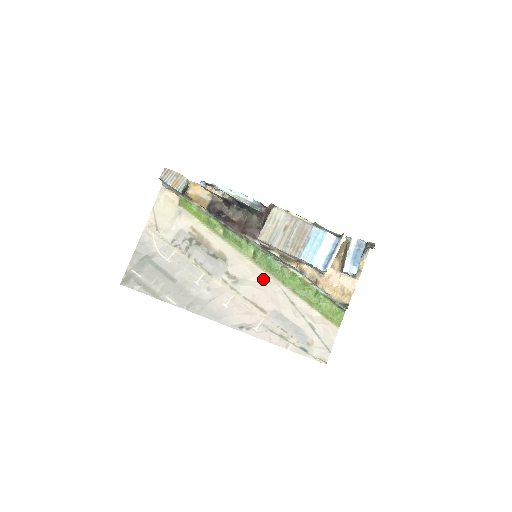
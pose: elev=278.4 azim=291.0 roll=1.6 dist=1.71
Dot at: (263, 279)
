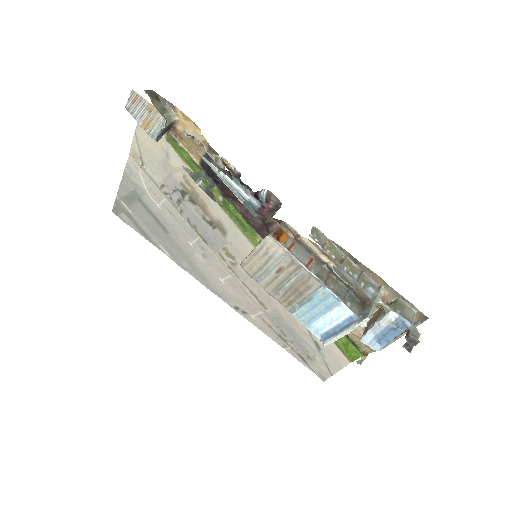
Dot at: occluded
